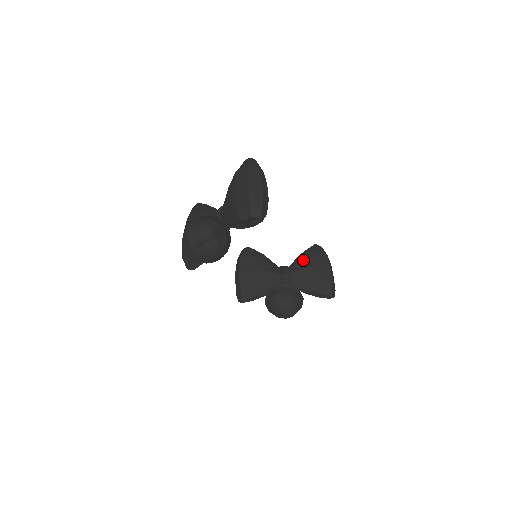
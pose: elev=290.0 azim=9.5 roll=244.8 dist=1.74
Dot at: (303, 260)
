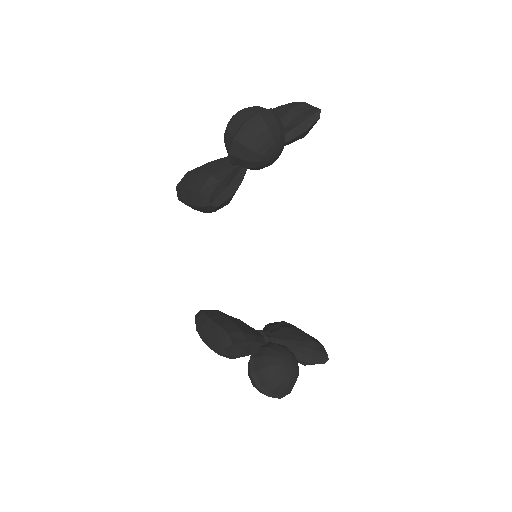
Dot at: (274, 324)
